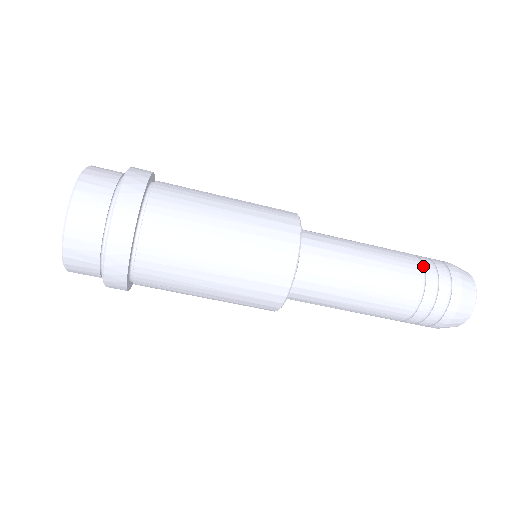
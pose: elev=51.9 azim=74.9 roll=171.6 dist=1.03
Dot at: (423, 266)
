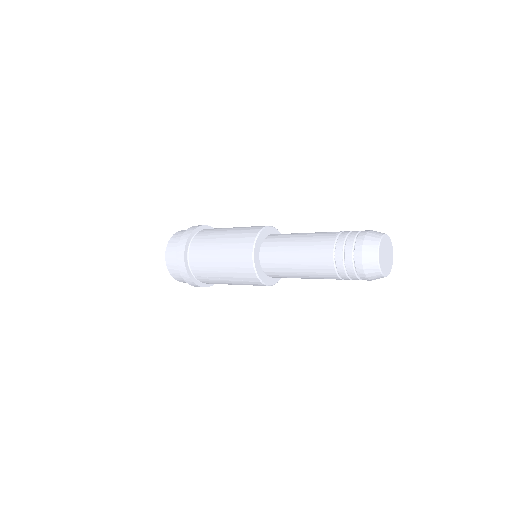
Dot at: (336, 264)
